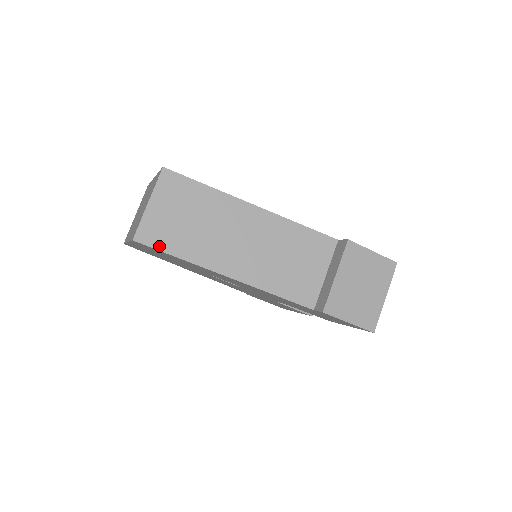
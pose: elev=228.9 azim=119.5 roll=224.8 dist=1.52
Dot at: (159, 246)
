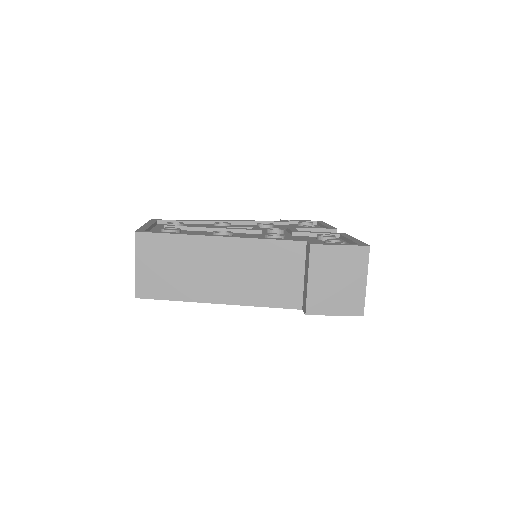
Dot at: (156, 296)
